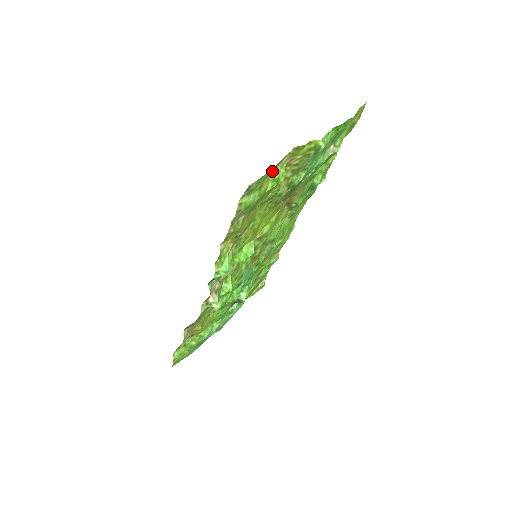
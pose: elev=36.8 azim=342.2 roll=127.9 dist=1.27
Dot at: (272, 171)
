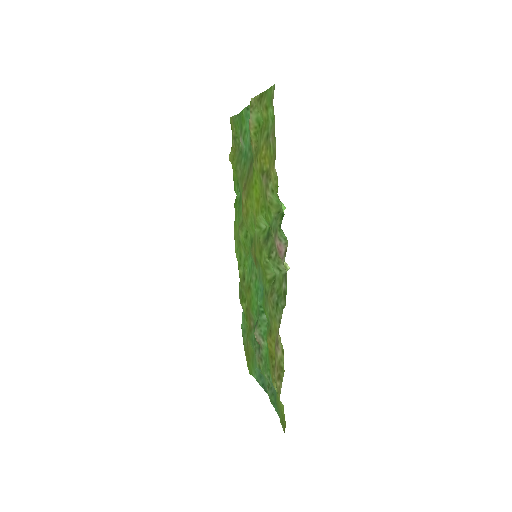
Dot at: (260, 103)
